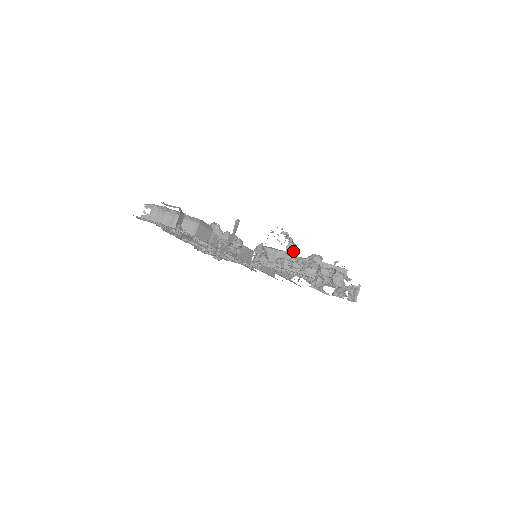
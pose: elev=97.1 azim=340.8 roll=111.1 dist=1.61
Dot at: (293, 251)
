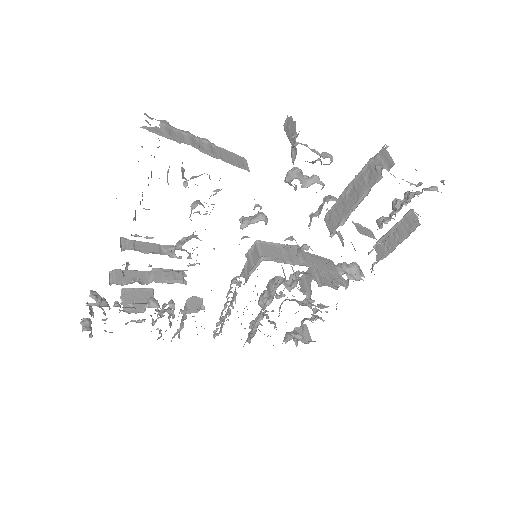
Dot at: occluded
